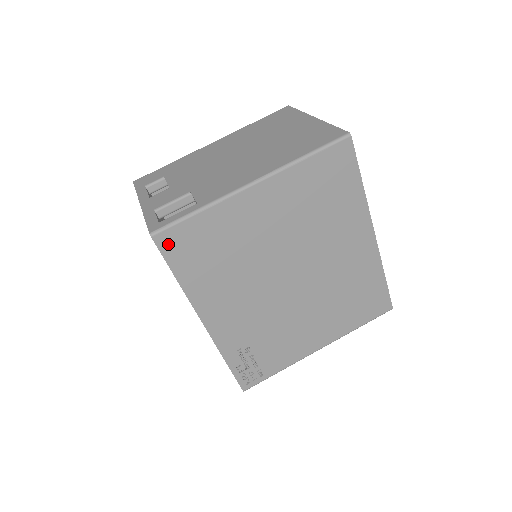
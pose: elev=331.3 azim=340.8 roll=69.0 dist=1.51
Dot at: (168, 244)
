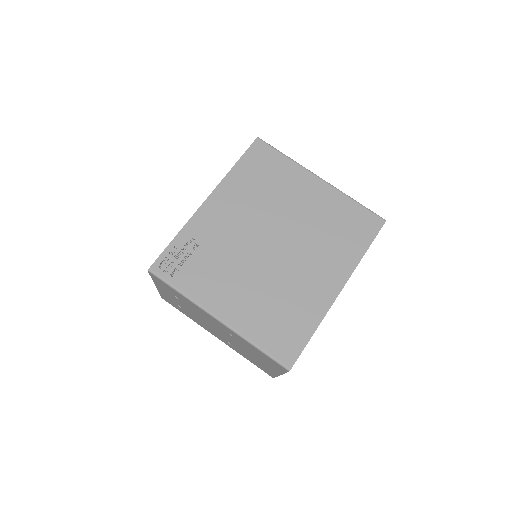
Dot at: (257, 148)
